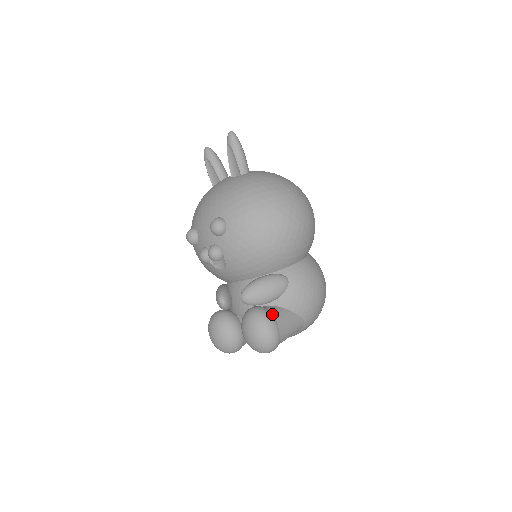
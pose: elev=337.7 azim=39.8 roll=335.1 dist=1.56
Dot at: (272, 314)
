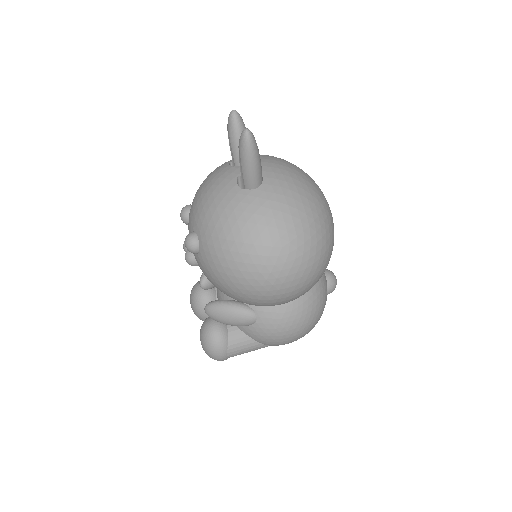
Dot at: (226, 340)
